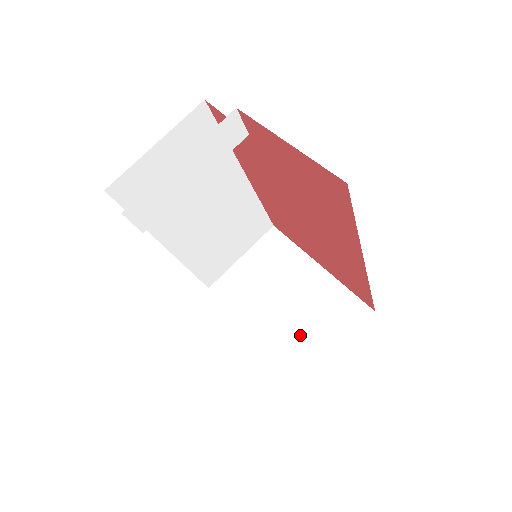
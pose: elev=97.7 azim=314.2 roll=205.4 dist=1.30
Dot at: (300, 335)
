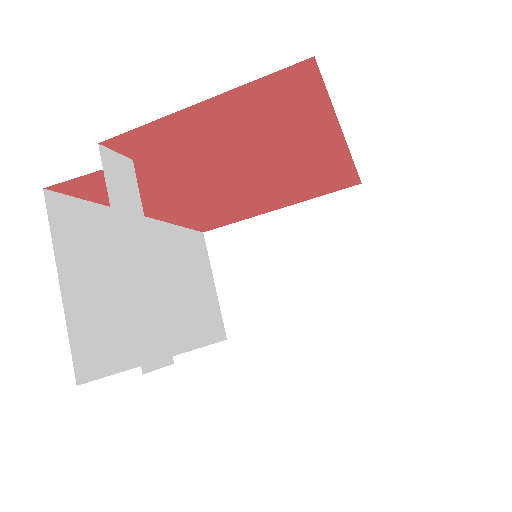
Dot at: (340, 271)
